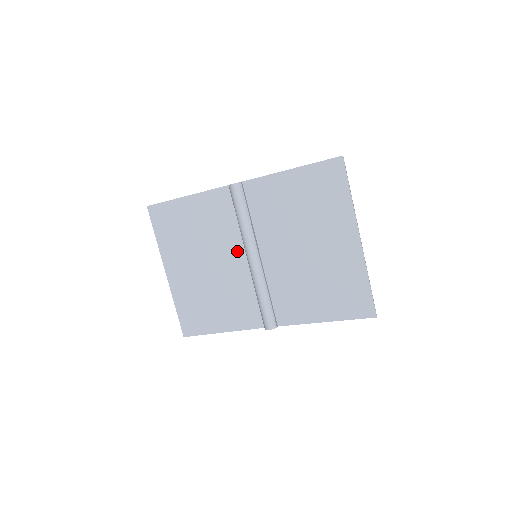
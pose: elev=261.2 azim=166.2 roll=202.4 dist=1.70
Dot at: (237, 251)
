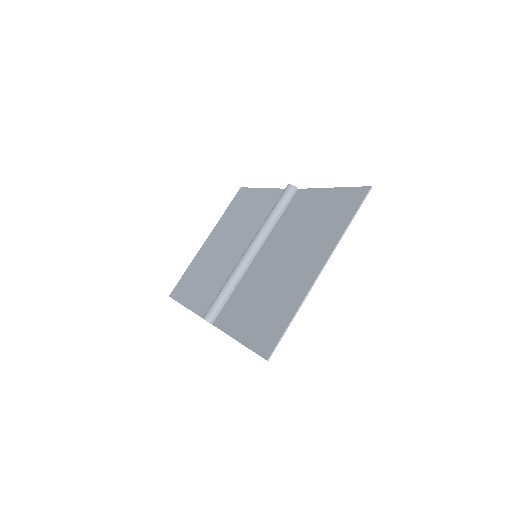
Dot at: (249, 243)
